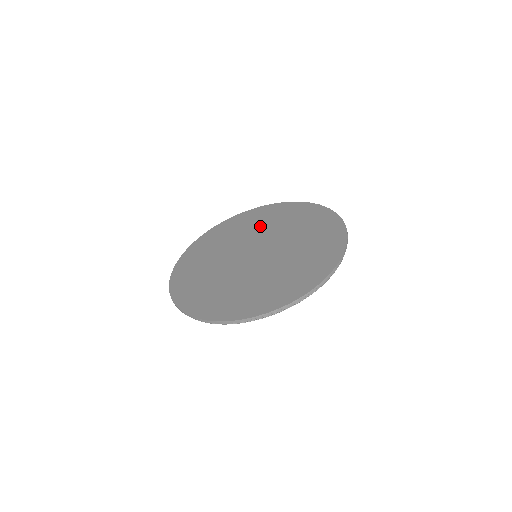
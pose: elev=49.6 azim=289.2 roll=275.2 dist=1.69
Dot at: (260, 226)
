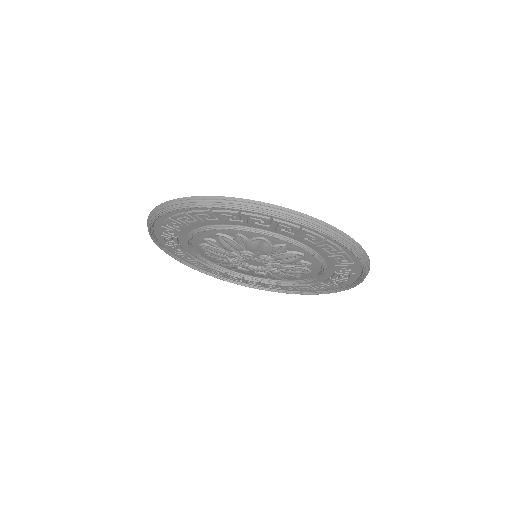
Dot at: occluded
